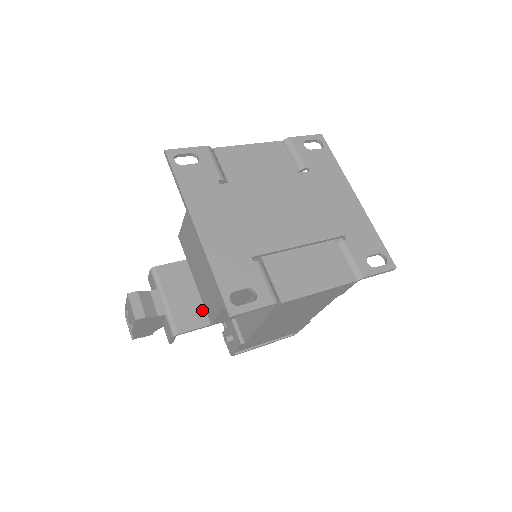
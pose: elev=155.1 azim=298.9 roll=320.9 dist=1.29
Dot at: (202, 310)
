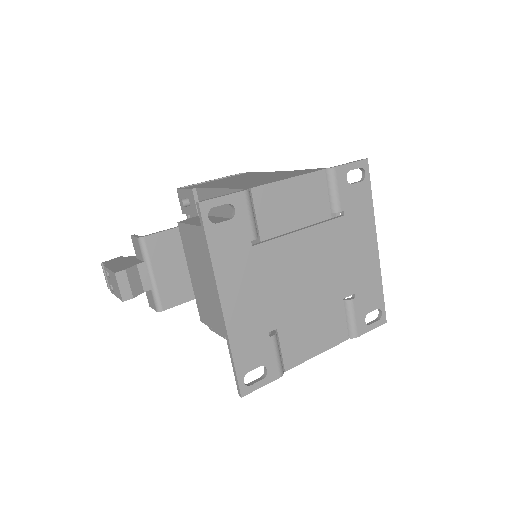
Dot at: (188, 285)
